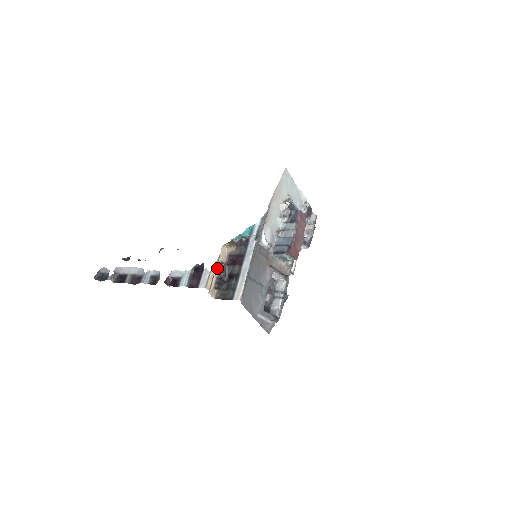
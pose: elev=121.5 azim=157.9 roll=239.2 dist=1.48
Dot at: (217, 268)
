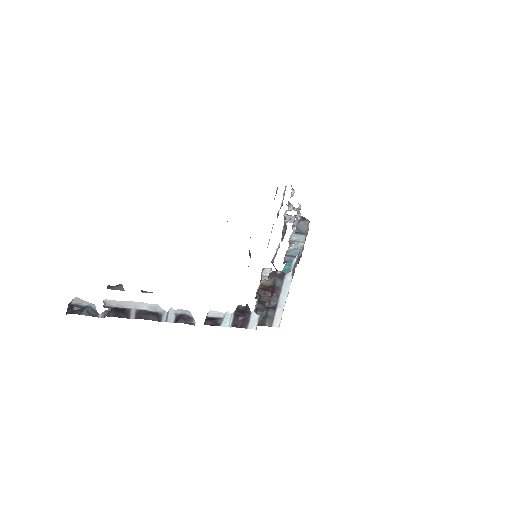
Dot at: (256, 303)
